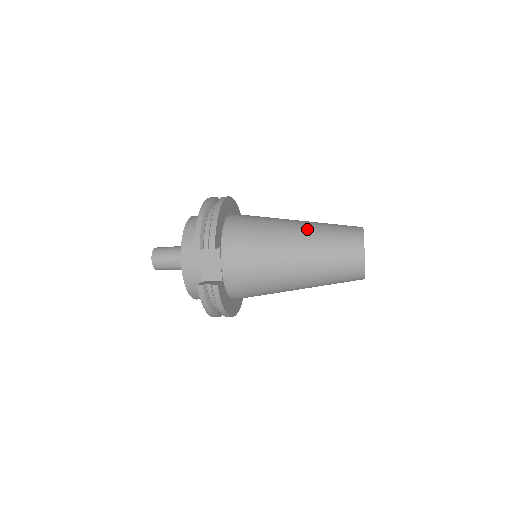
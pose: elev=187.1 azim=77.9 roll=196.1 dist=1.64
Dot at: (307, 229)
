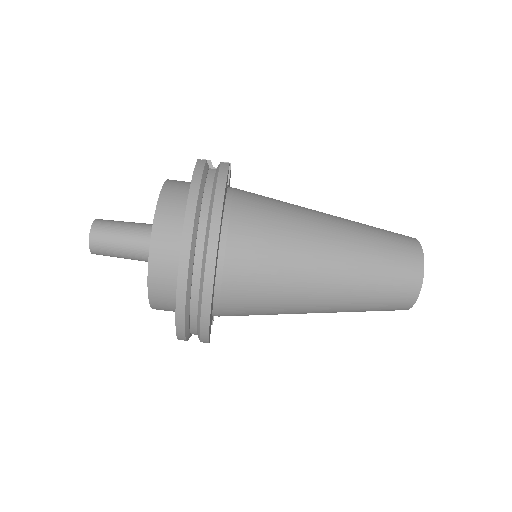
Dot at: occluded
